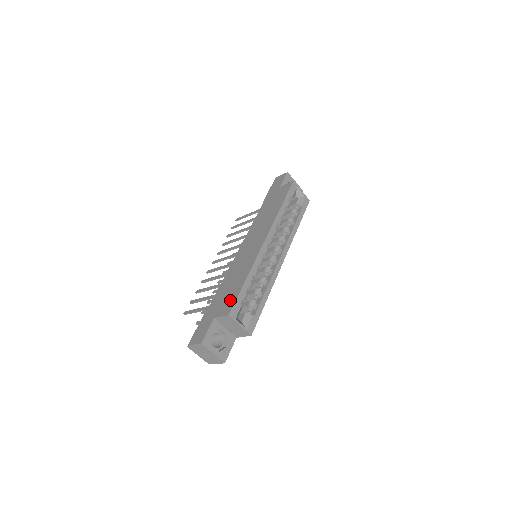
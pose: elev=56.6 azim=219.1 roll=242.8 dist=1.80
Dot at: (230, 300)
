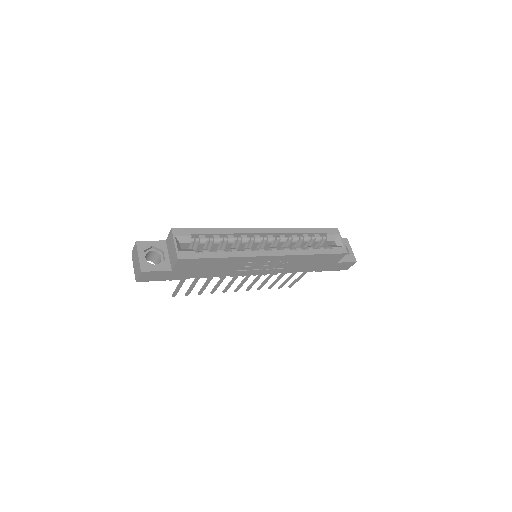
Dot at: occluded
